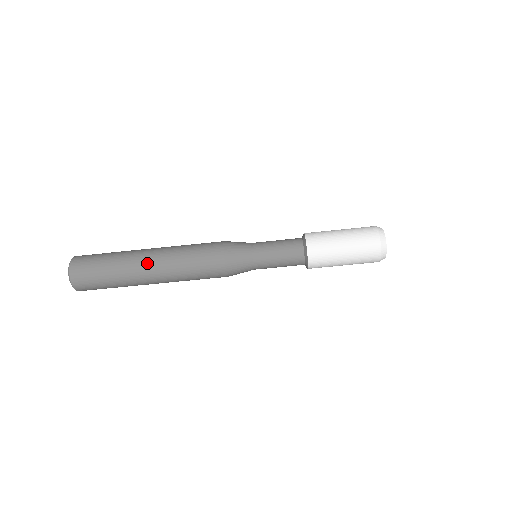
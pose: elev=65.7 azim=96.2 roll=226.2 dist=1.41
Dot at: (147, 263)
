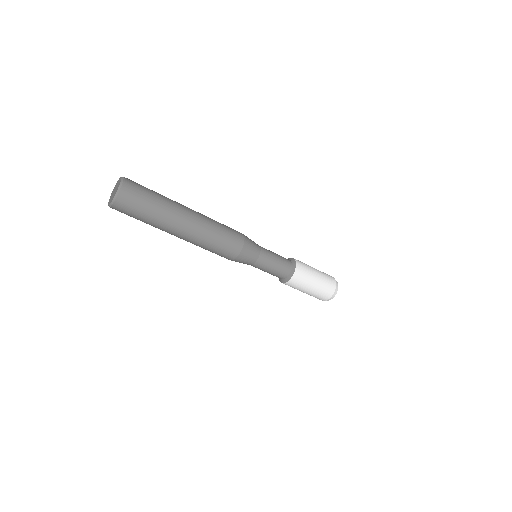
Dot at: (178, 235)
